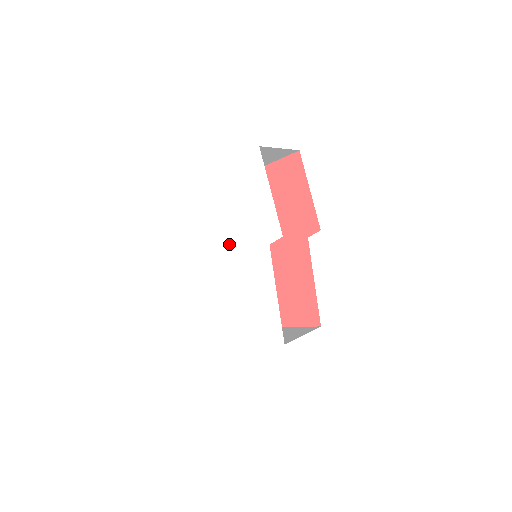
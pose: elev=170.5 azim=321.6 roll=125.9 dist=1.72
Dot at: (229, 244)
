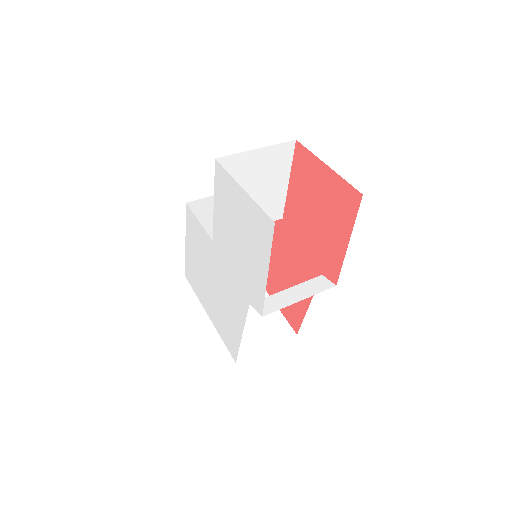
Dot at: (219, 251)
